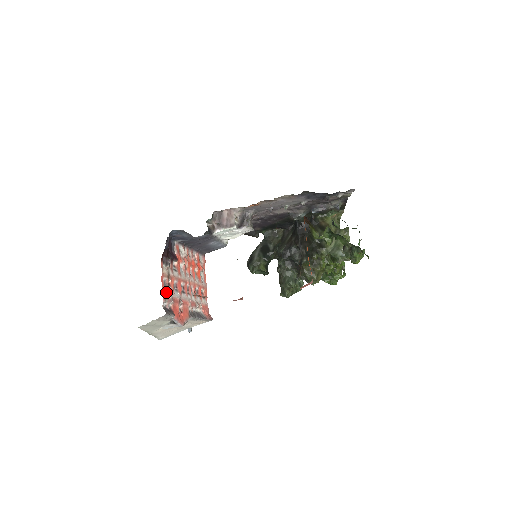
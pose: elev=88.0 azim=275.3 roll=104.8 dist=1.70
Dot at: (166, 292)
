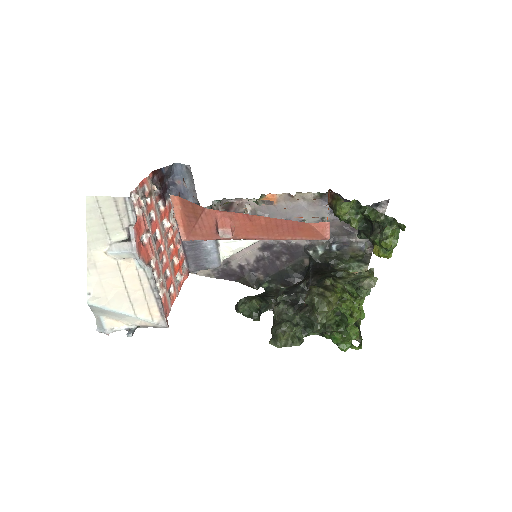
Dot at: (141, 194)
